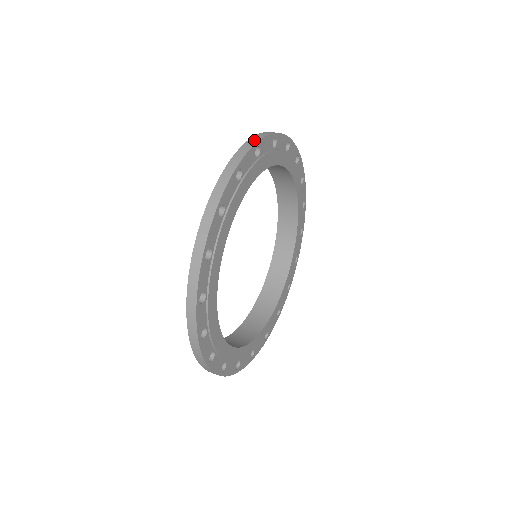
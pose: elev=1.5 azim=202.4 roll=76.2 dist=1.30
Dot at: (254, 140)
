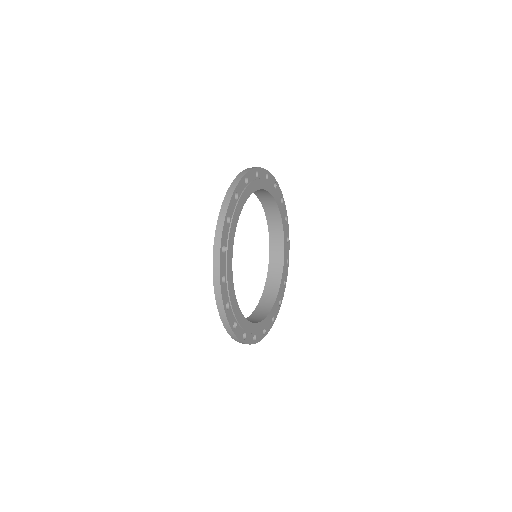
Dot at: (255, 167)
